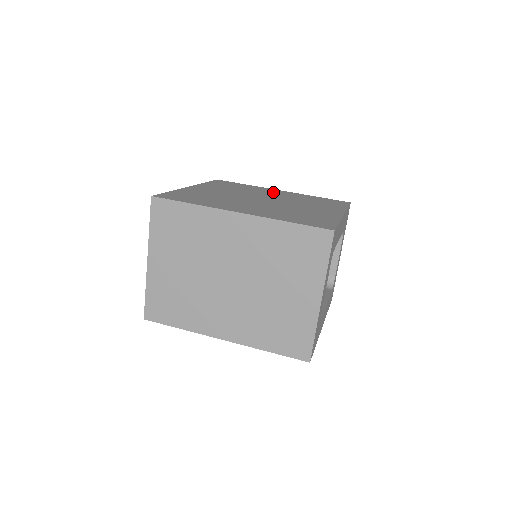
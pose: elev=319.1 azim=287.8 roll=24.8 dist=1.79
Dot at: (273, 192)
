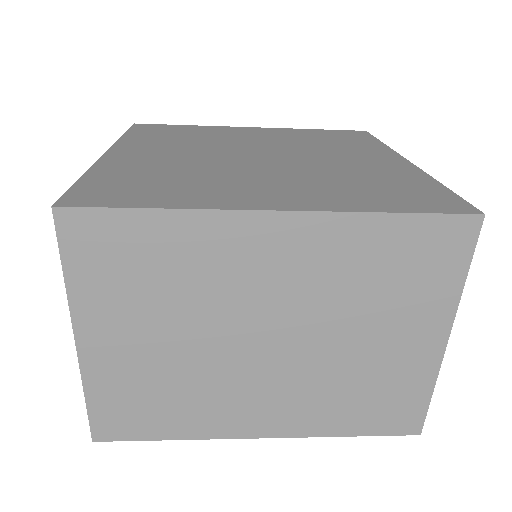
Dot at: (248, 134)
